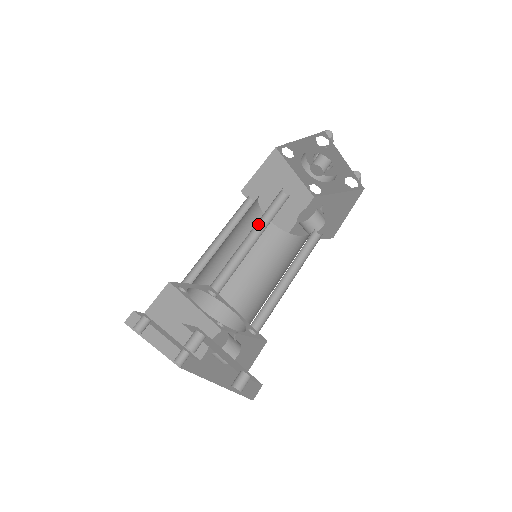
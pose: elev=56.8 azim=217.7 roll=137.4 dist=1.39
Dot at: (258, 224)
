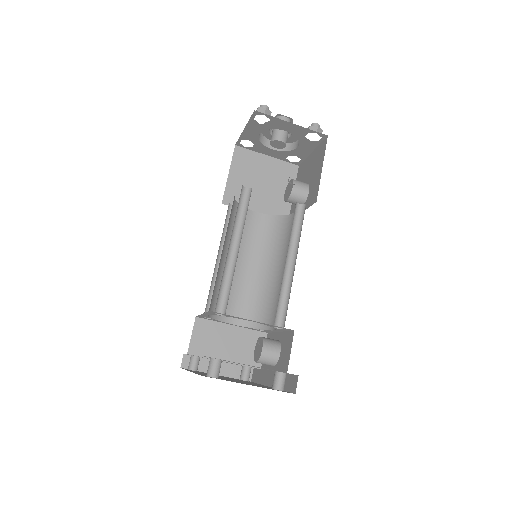
Dot at: (235, 230)
